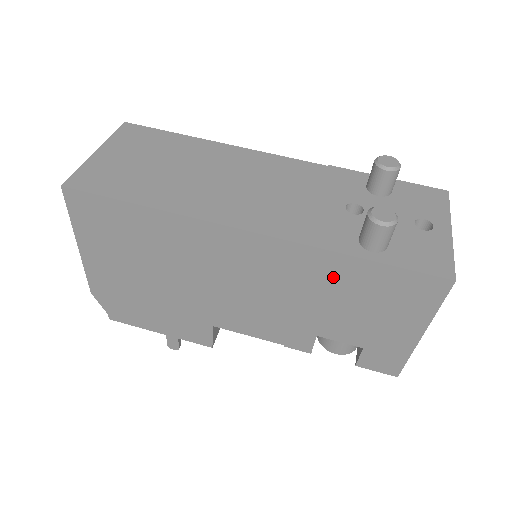
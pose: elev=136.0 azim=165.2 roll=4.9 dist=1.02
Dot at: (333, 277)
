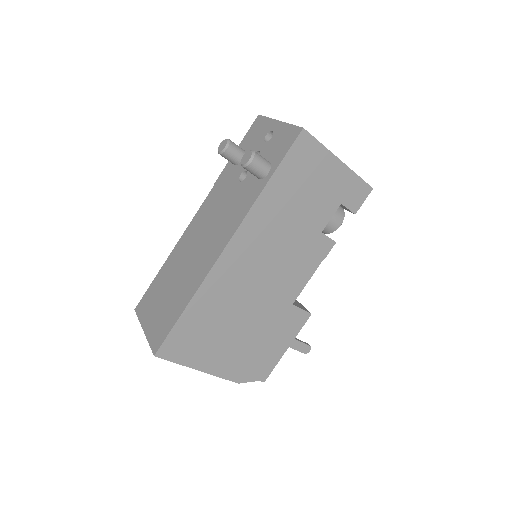
Dot at: (277, 203)
